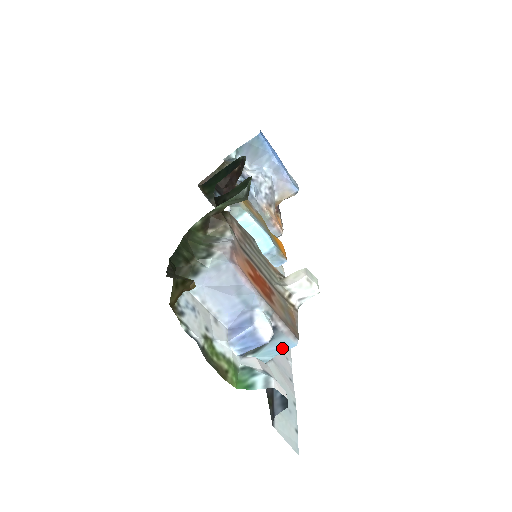
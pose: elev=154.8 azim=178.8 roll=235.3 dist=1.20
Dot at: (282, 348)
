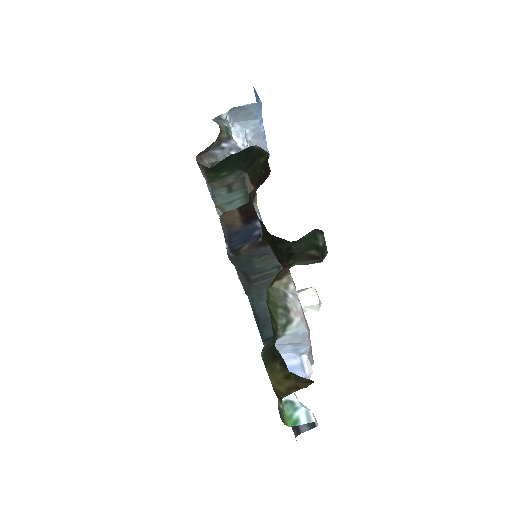
Dot at: occluded
